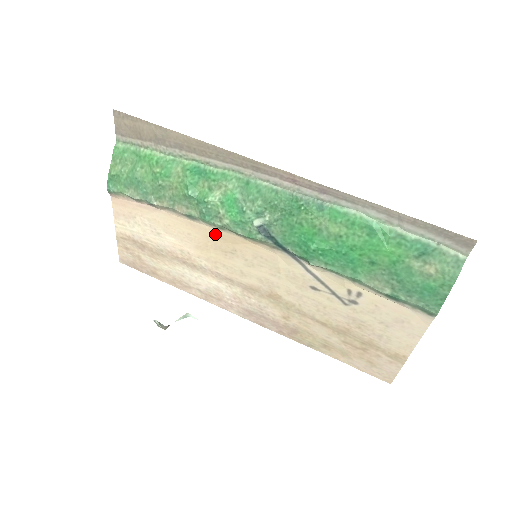
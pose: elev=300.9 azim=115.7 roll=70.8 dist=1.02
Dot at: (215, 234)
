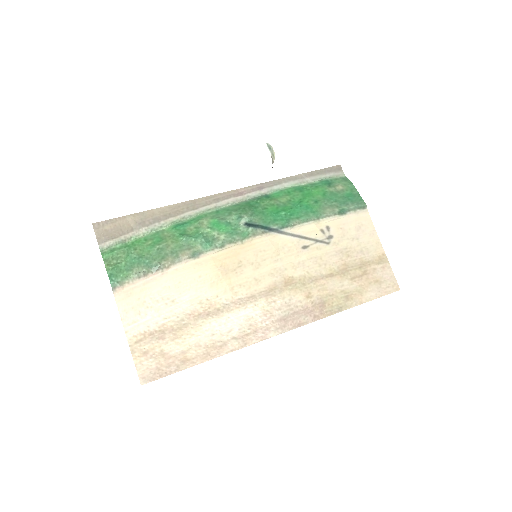
Dot at: (220, 258)
